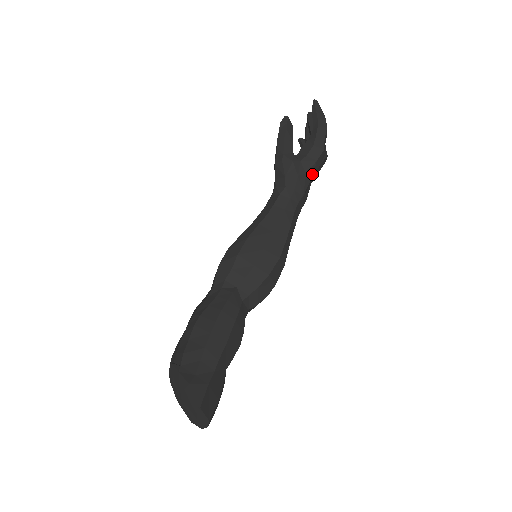
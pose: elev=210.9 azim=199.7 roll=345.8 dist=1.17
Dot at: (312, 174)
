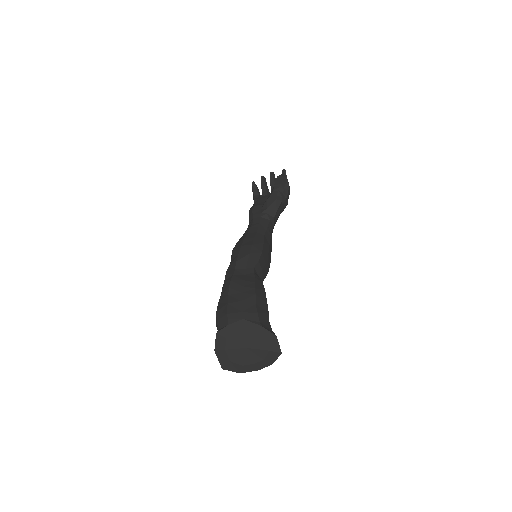
Dot at: occluded
